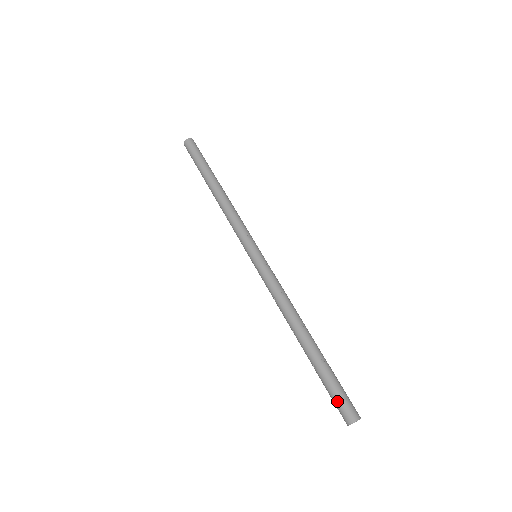
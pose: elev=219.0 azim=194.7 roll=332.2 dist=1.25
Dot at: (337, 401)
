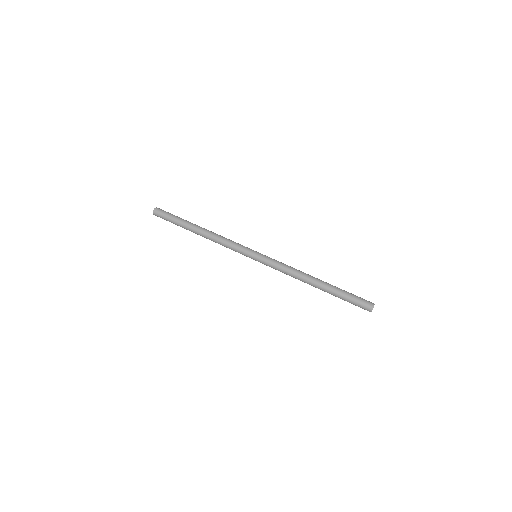
Dot at: (359, 303)
